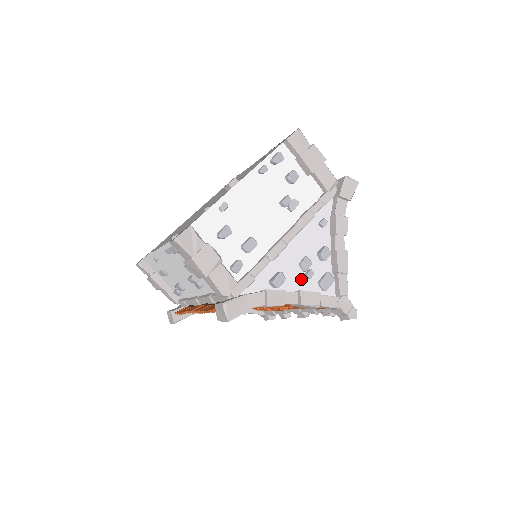
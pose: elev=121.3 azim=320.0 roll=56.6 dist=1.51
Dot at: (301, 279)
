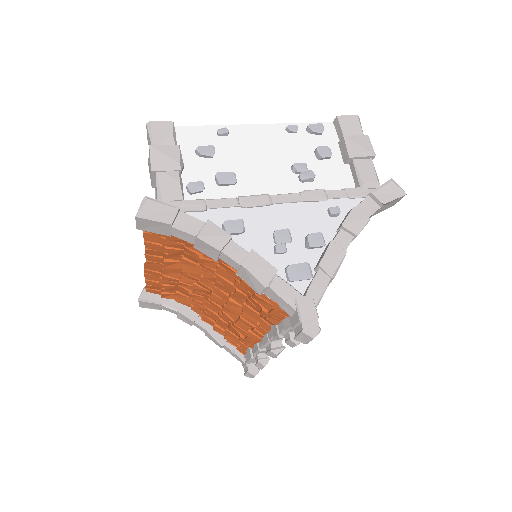
Dot at: (266, 248)
